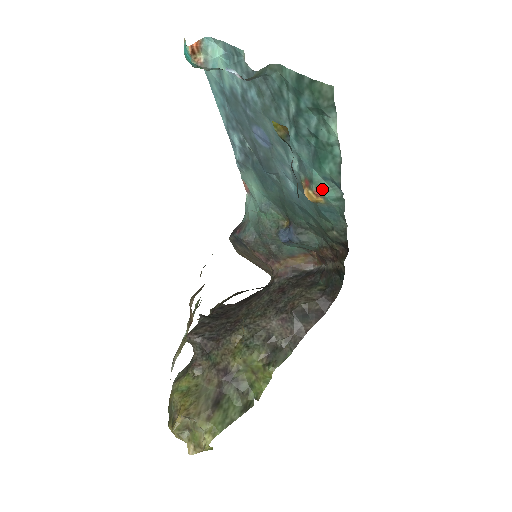
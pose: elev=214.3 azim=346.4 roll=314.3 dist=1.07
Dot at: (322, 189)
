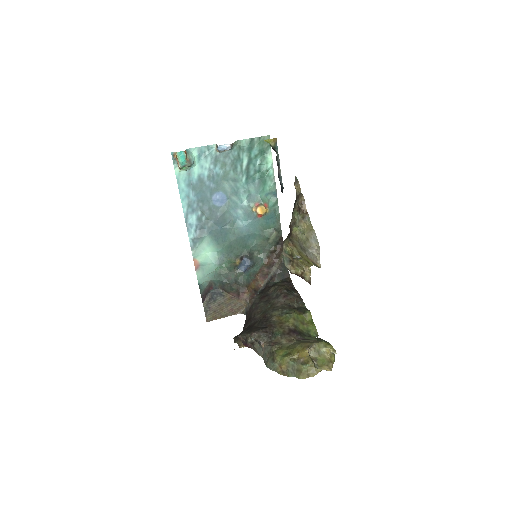
Dot at: (266, 202)
